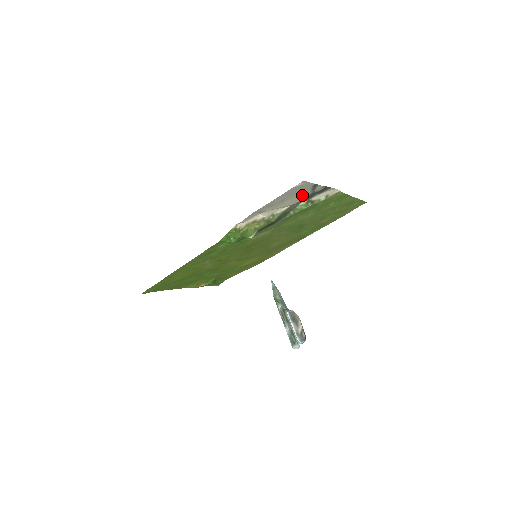
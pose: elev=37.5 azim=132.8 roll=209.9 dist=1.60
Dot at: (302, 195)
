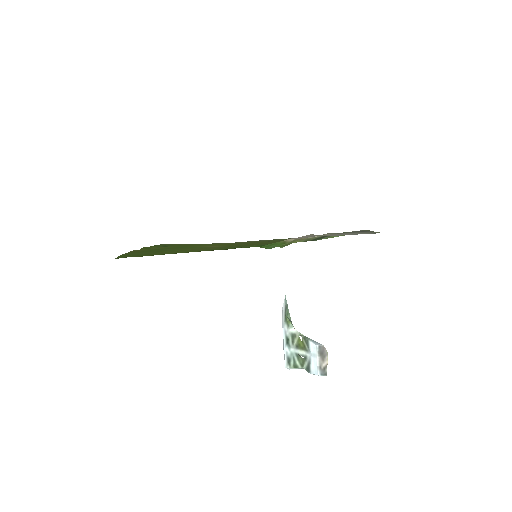
Dot at: occluded
